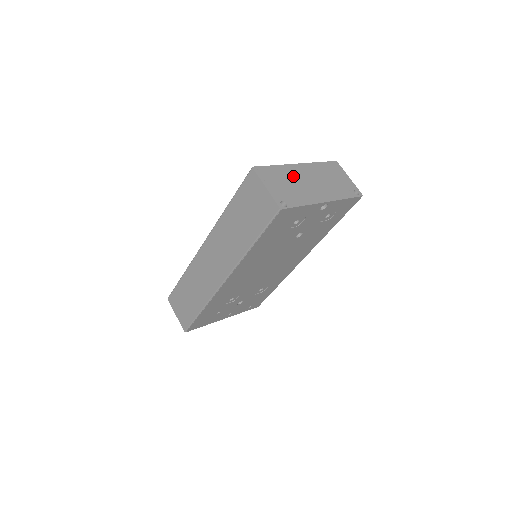
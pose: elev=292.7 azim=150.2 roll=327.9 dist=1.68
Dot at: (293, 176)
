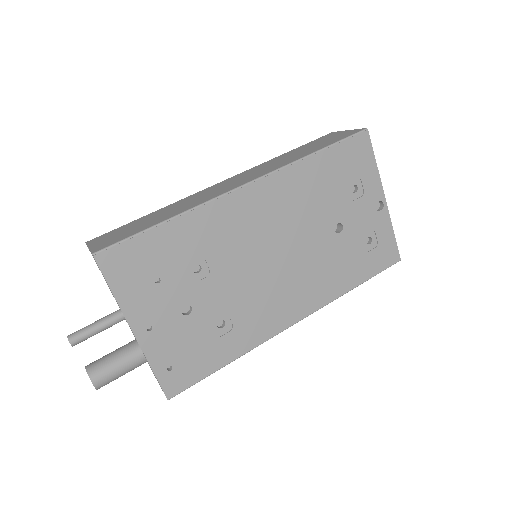
Dot at: occluded
